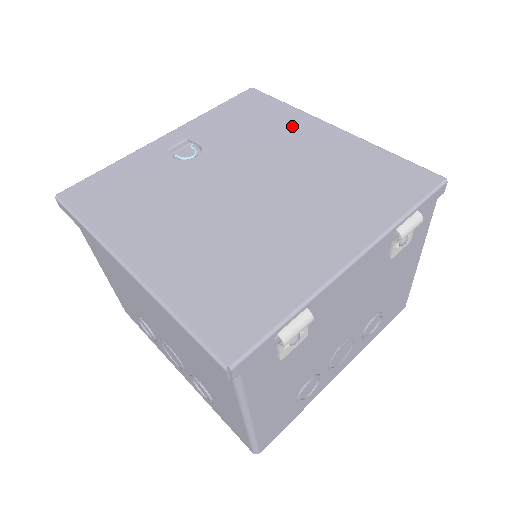
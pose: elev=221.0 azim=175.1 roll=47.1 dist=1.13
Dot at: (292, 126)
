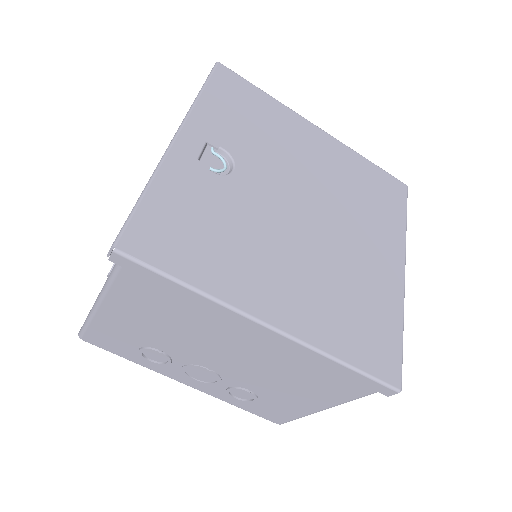
Dot at: (289, 126)
